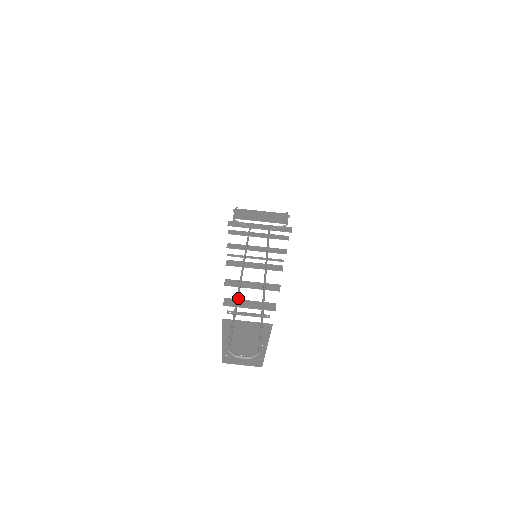
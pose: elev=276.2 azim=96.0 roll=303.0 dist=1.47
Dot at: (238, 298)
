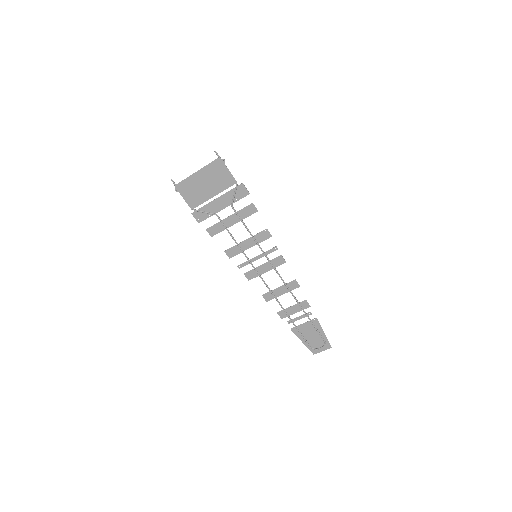
Dot at: (284, 310)
